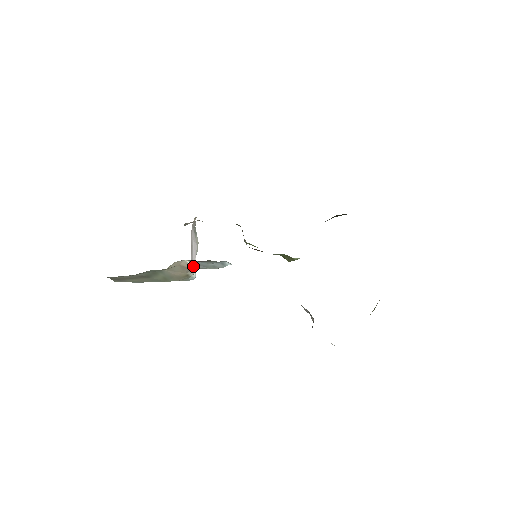
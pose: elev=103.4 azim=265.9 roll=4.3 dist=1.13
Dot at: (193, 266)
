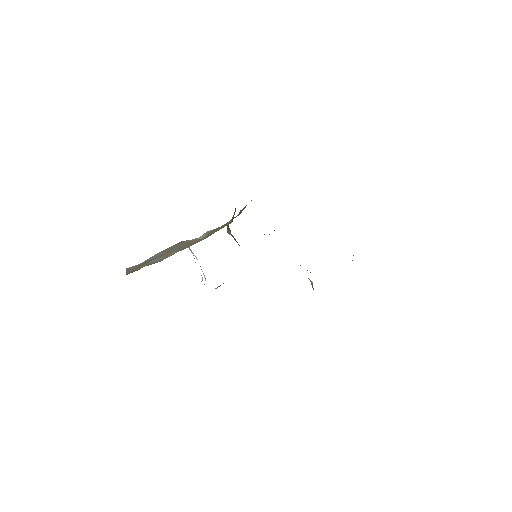
Dot at: (216, 288)
